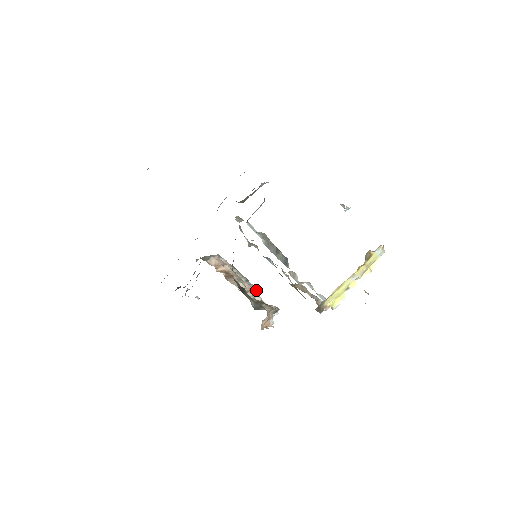
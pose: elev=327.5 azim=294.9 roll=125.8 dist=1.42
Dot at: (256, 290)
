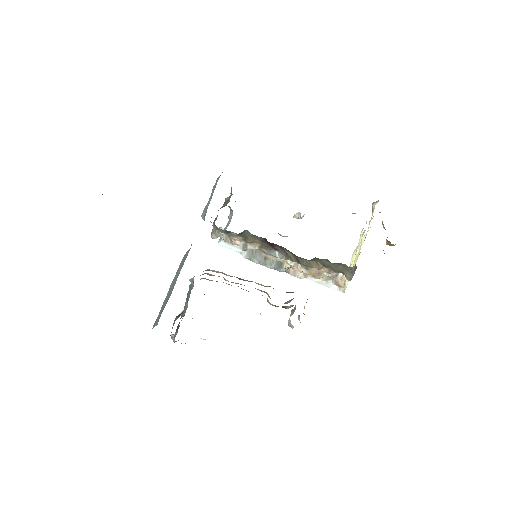
Dot at: occluded
